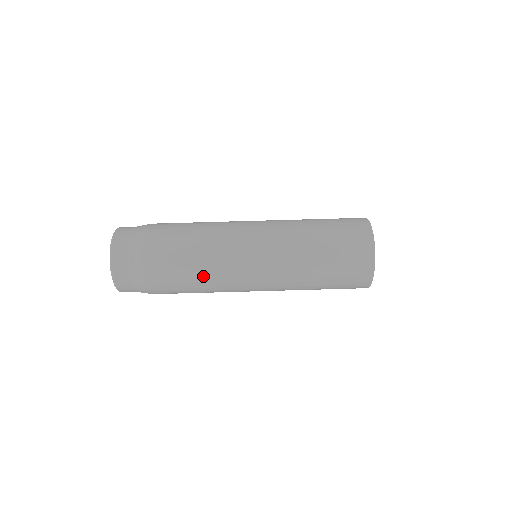
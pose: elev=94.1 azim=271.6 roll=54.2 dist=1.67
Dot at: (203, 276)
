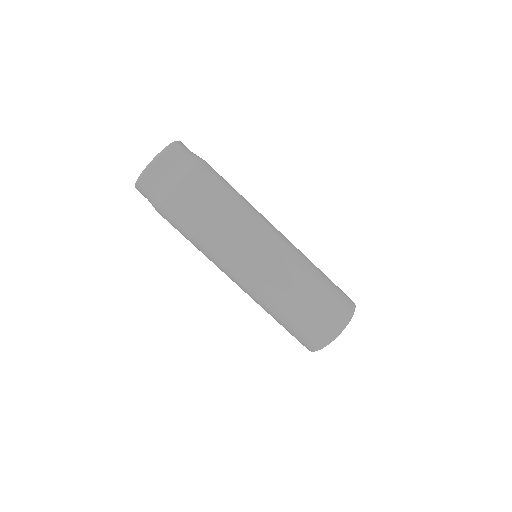
Dot at: (216, 228)
